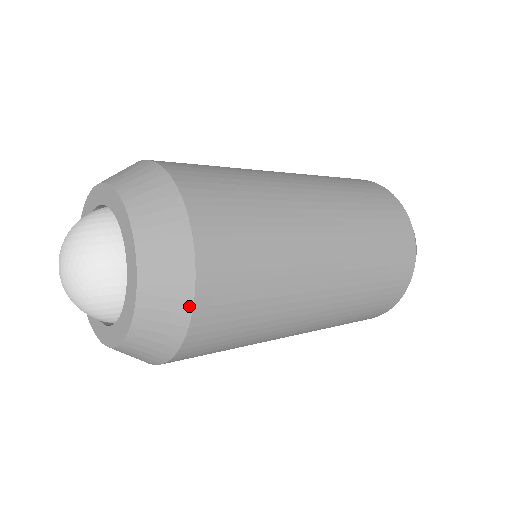
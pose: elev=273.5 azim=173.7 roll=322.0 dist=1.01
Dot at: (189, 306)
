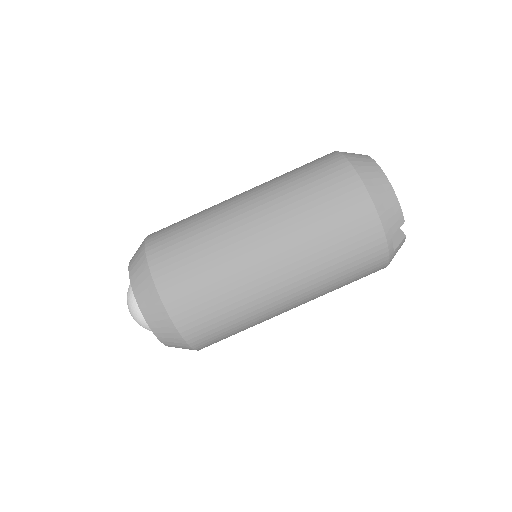
Dot at: (151, 280)
